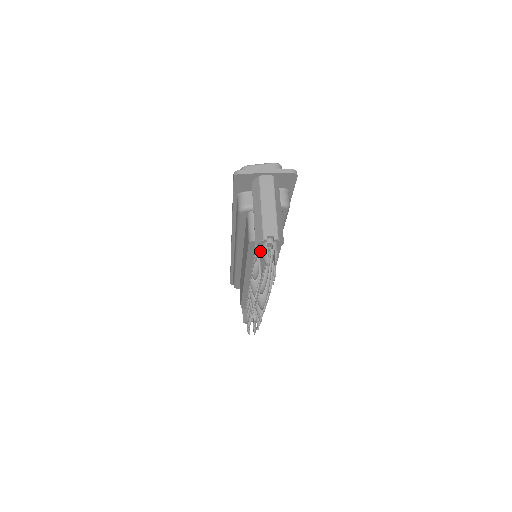
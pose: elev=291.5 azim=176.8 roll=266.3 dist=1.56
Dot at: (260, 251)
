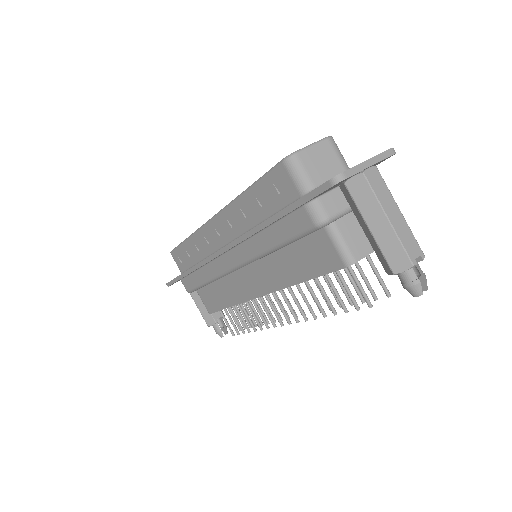
Dot at: occluded
